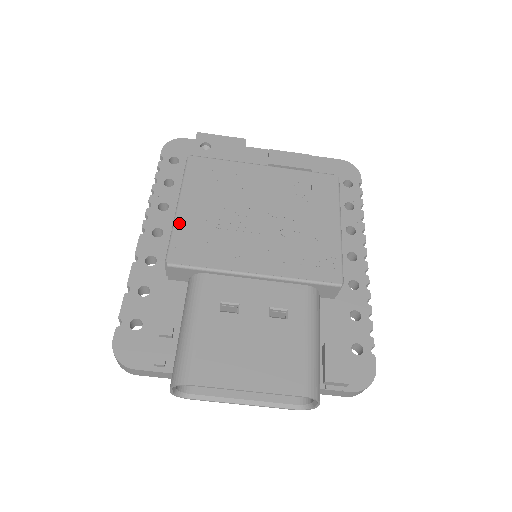
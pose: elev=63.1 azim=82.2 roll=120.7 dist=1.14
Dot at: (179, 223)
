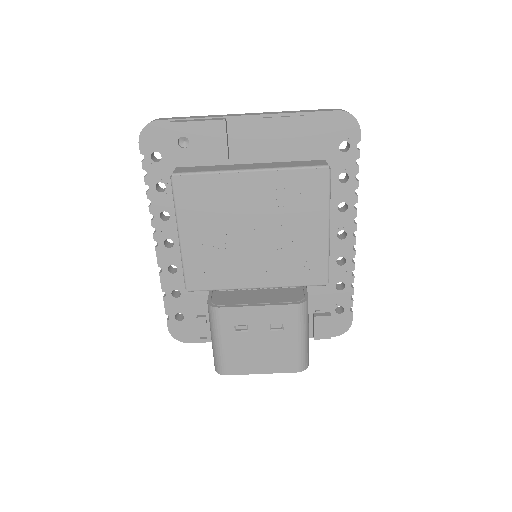
Dot at: (186, 255)
